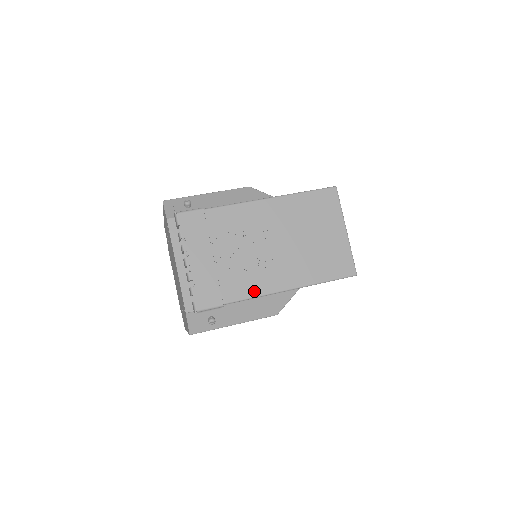
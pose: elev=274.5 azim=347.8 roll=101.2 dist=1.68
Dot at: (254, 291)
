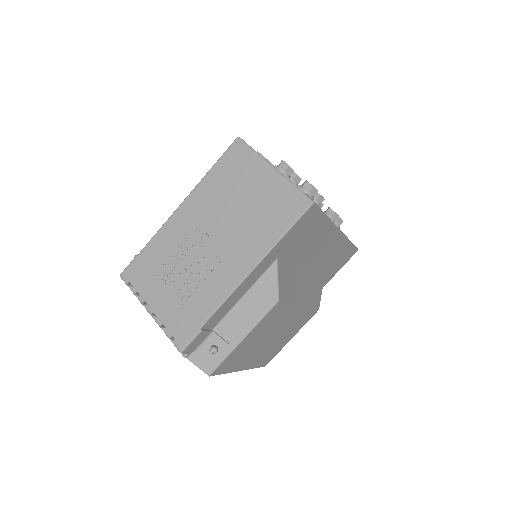
Dot at: (219, 296)
